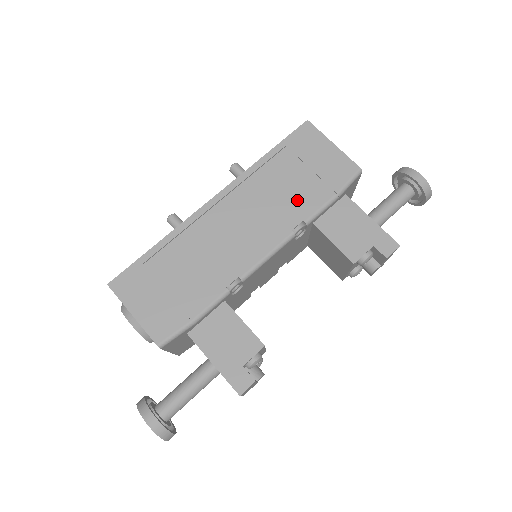
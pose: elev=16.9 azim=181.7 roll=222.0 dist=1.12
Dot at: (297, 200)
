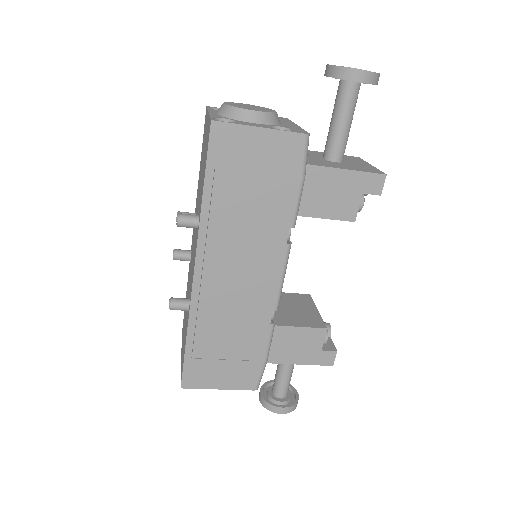
Dot at: (270, 215)
